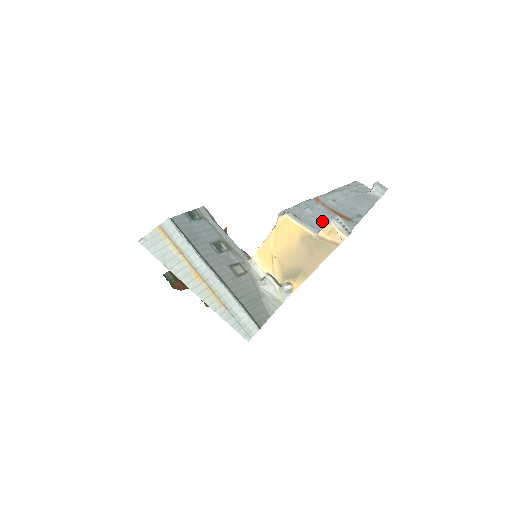
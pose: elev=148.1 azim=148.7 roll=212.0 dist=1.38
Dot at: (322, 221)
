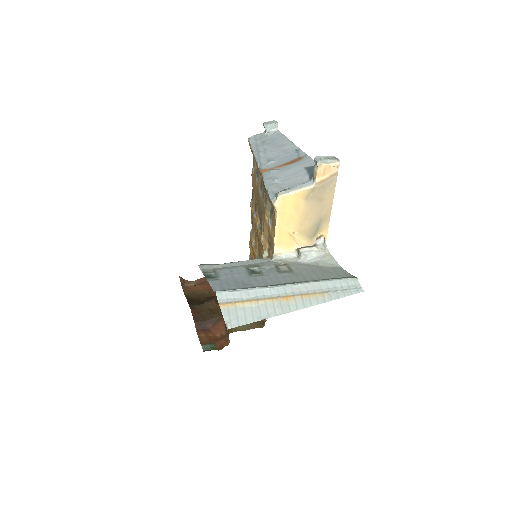
Dot at: (295, 176)
